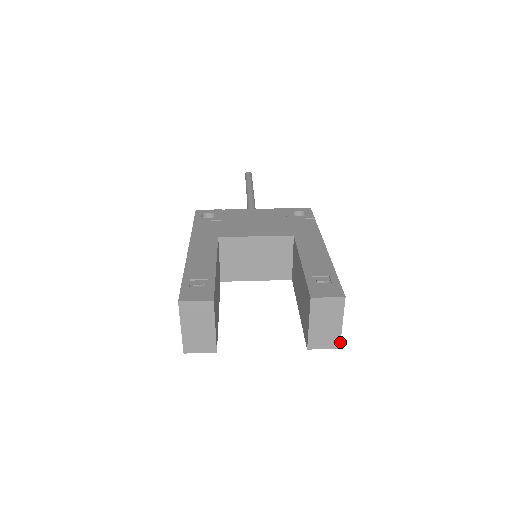
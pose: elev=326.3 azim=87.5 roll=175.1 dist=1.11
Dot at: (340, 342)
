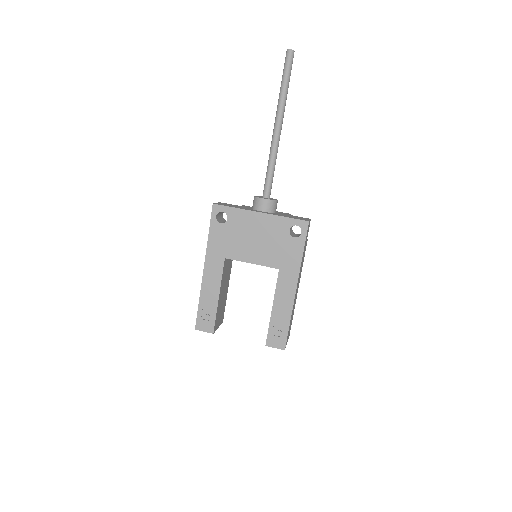
Dot at: occluded
